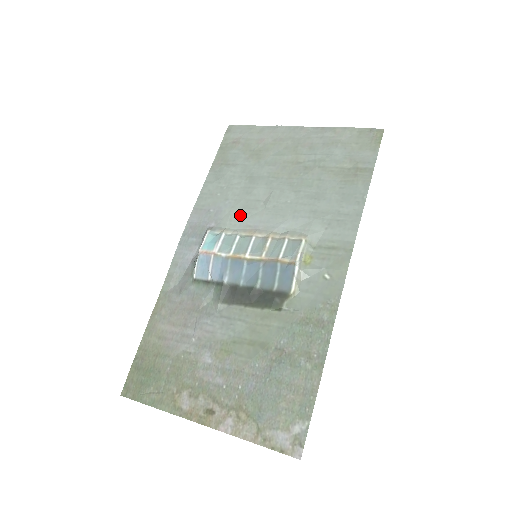
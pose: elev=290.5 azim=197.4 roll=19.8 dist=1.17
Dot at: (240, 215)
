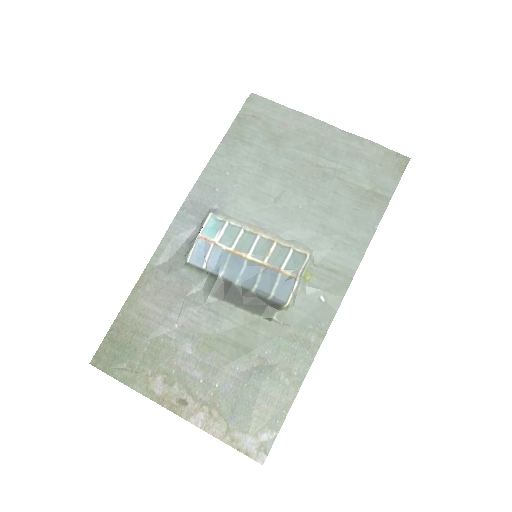
Dot at: (247, 205)
